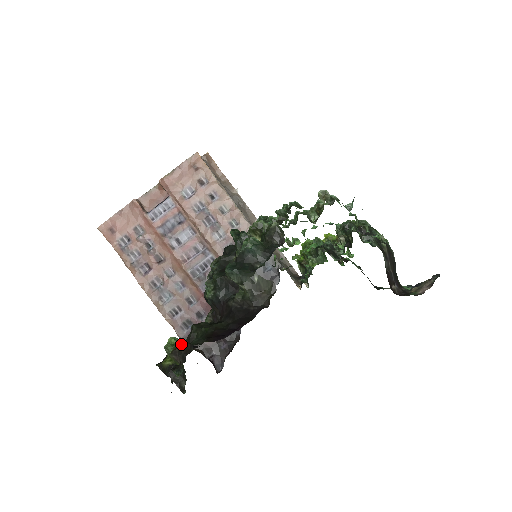
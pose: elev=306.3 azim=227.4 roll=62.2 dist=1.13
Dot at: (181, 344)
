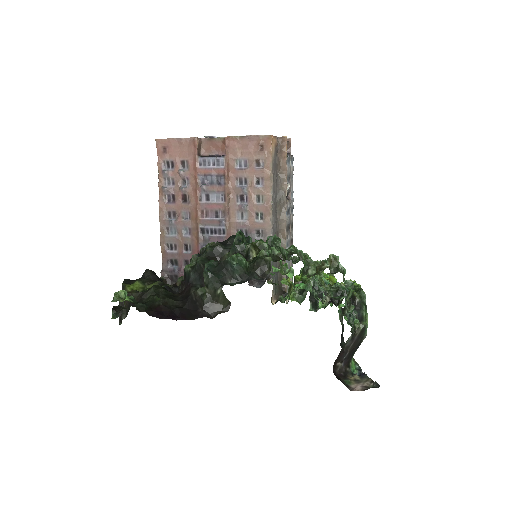
Dot at: occluded
